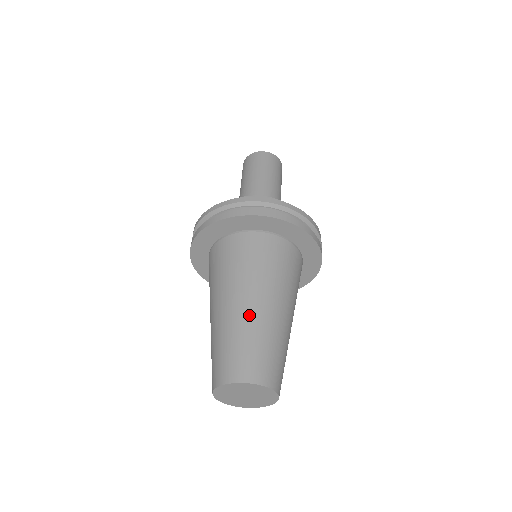
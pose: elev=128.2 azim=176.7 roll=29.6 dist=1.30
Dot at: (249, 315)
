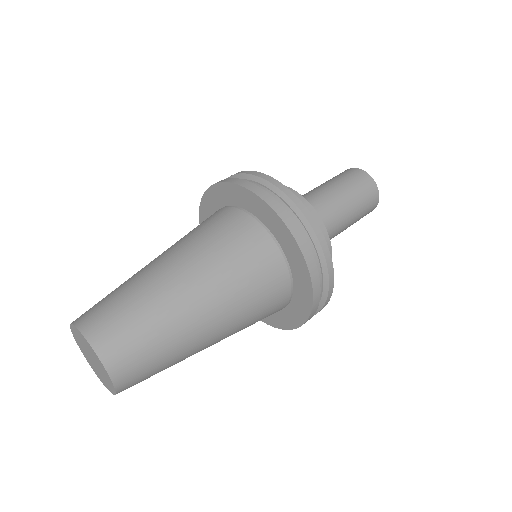
Dot at: occluded
